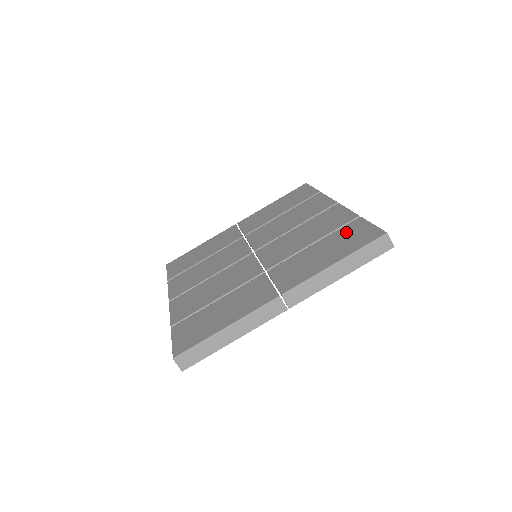
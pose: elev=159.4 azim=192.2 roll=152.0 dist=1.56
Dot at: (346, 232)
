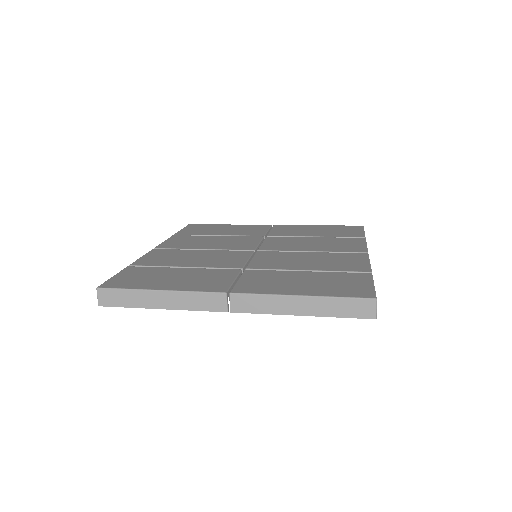
Dot at: (343, 277)
